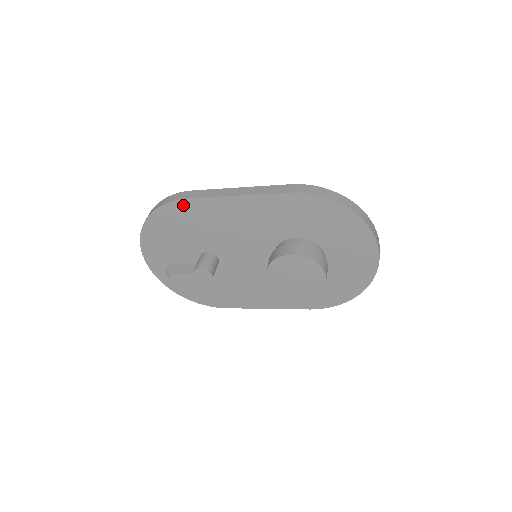
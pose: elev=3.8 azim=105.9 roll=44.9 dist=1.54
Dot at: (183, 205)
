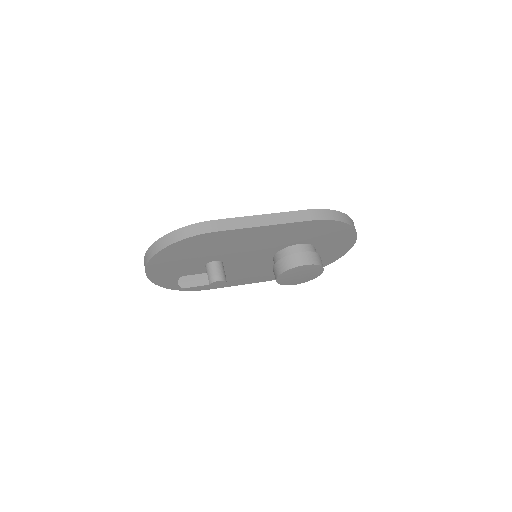
Dot at: (210, 236)
